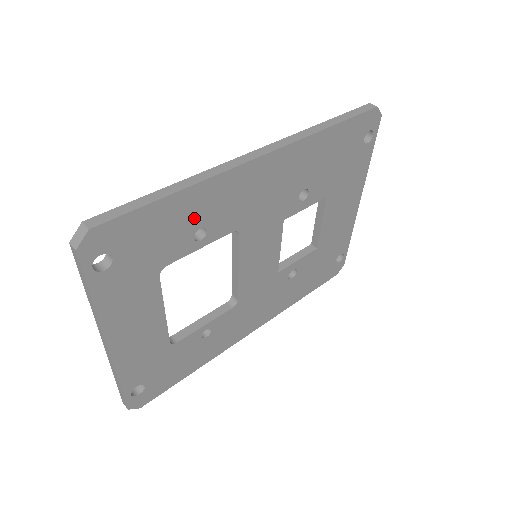
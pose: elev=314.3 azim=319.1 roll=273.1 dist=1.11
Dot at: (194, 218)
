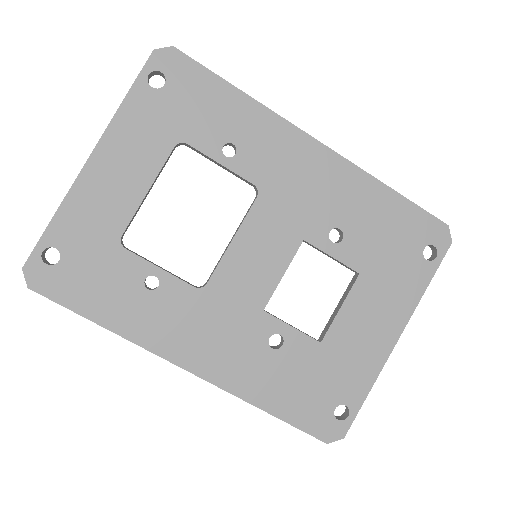
Dot at: (236, 128)
